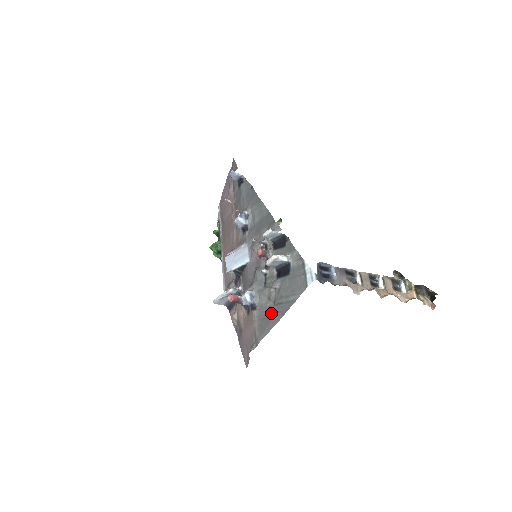
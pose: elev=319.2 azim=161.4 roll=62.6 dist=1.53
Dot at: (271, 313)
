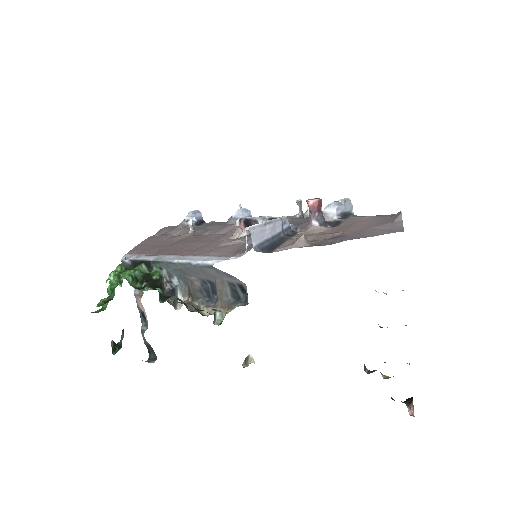
Dot at: occluded
